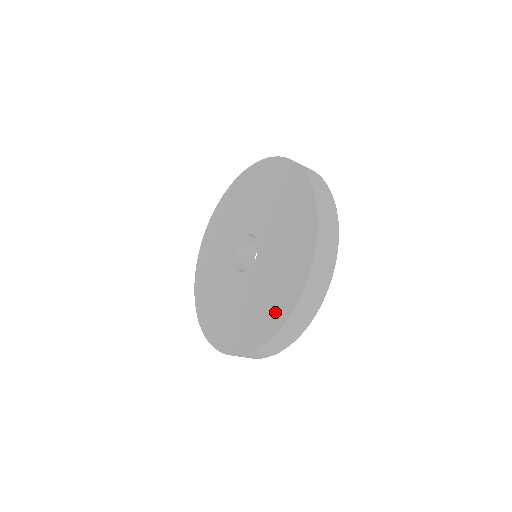
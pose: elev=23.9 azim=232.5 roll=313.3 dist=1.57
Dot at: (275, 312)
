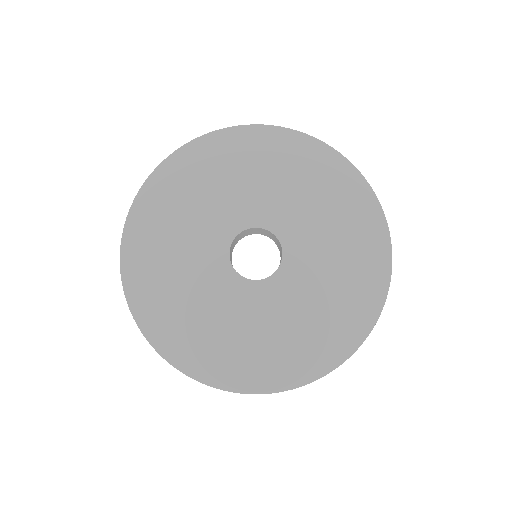
Dot at: (299, 362)
